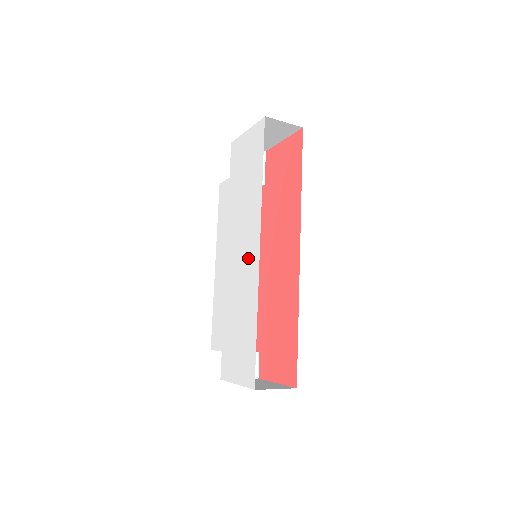
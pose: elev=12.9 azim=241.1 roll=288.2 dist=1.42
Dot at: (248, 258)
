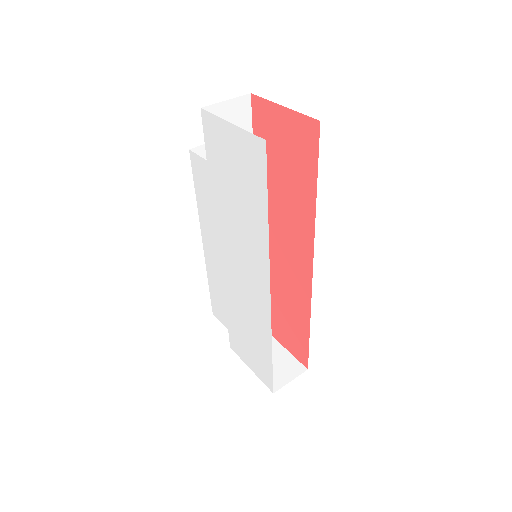
Dot at: (253, 289)
